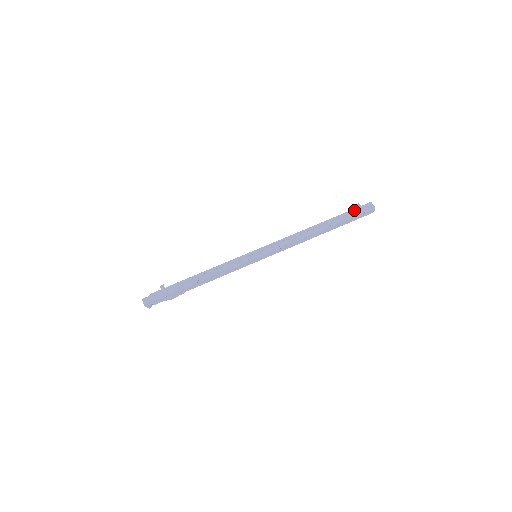
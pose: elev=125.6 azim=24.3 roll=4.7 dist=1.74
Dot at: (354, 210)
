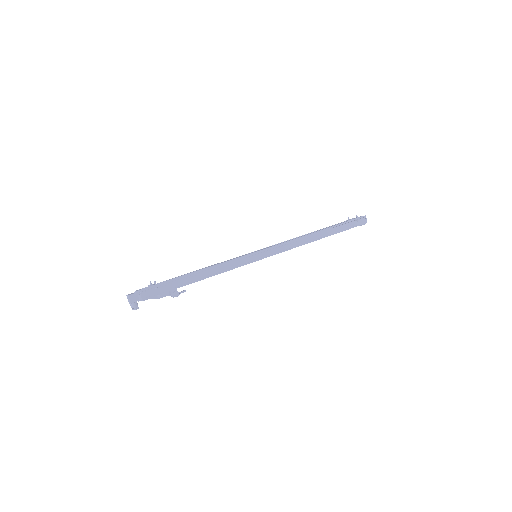
Dot at: occluded
